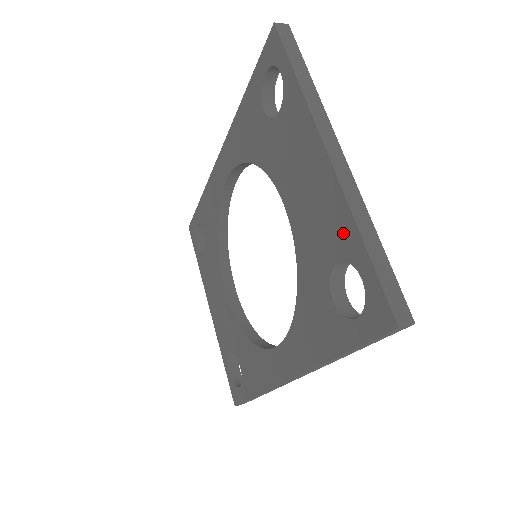
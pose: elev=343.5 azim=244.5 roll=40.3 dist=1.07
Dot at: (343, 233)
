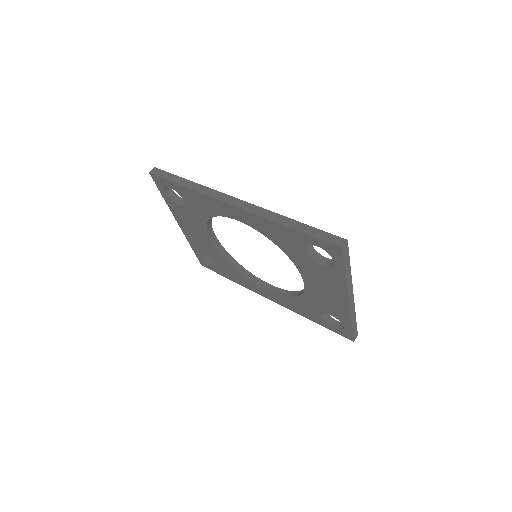
Dot at: (342, 316)
